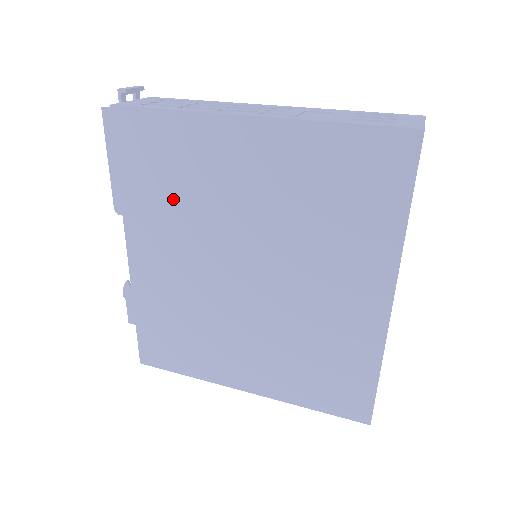
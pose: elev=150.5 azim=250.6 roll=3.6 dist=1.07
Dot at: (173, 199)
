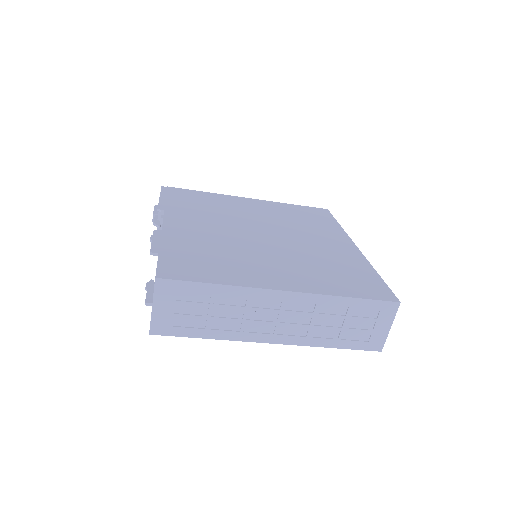
Dot at: (206, 210)
